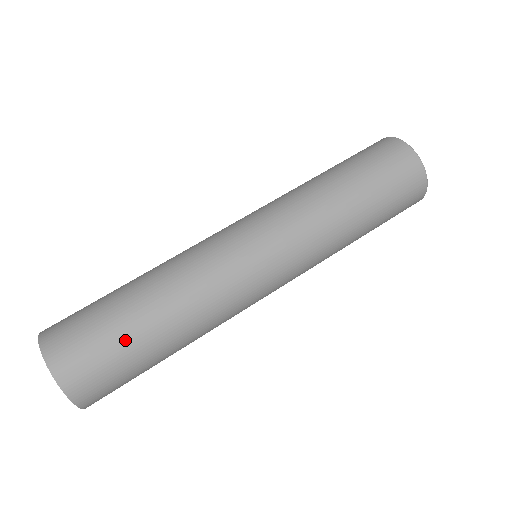
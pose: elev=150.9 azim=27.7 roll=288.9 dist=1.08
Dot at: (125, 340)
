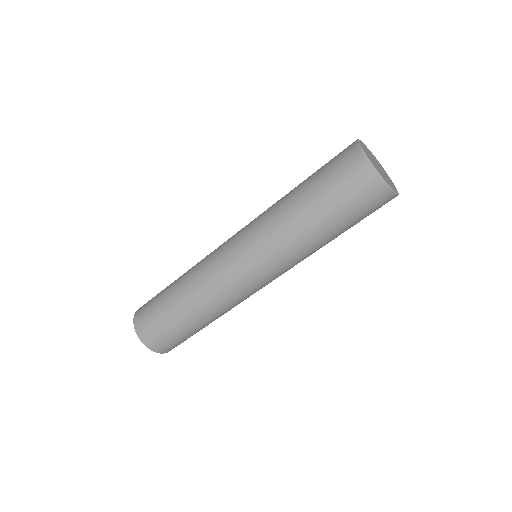
Dot at: (163, 307)
